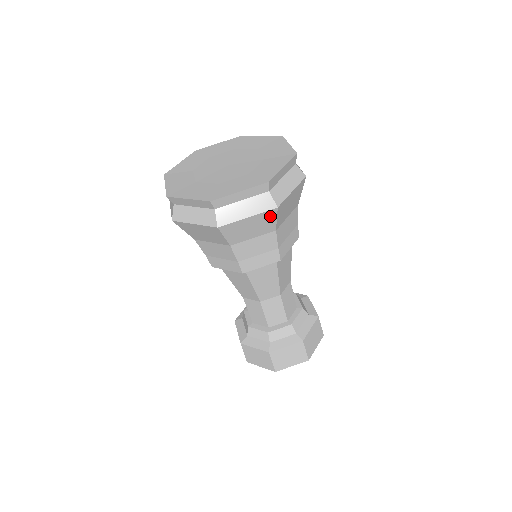
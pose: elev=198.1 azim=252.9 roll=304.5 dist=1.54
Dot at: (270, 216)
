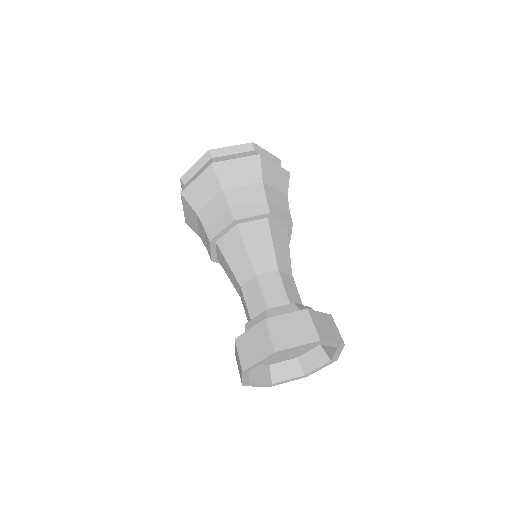
Dot at: (255, 163)
